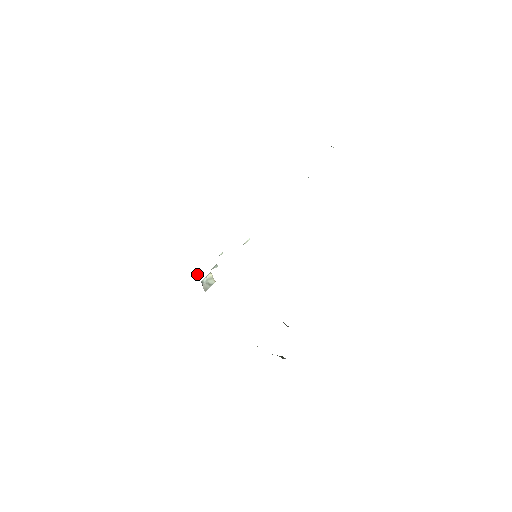
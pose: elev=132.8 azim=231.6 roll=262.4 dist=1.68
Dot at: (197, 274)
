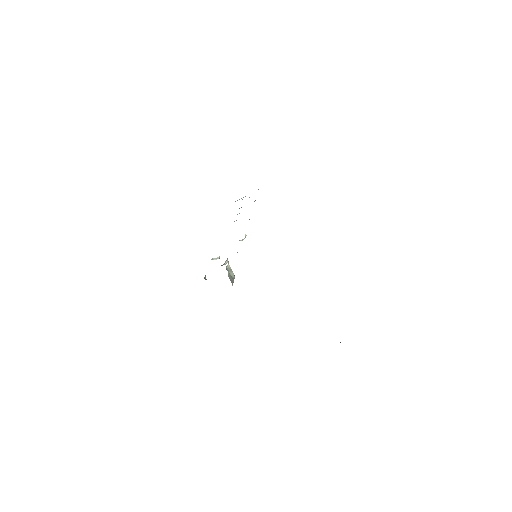
Dot at: (205, 277)
